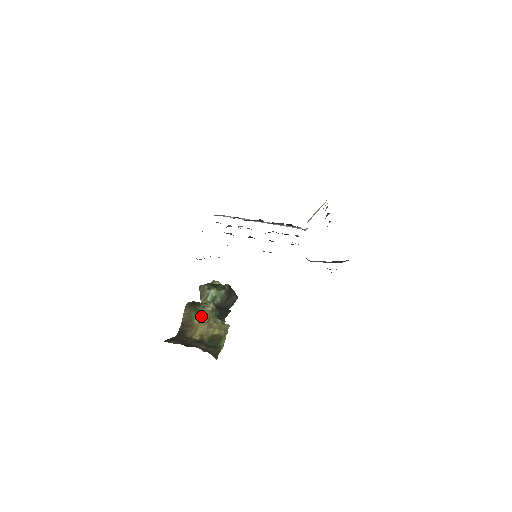
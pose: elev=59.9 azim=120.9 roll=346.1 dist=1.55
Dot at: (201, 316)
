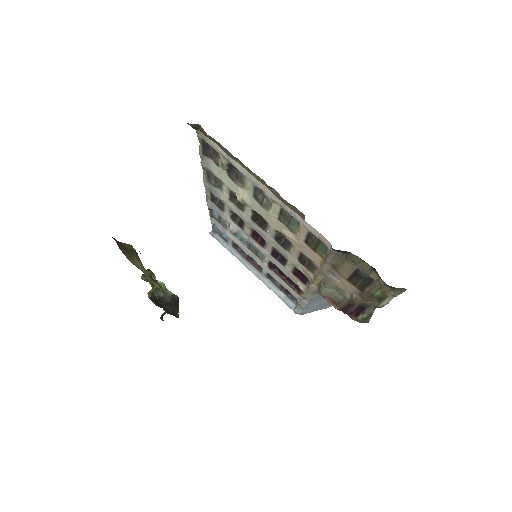
Dot at: occluded
